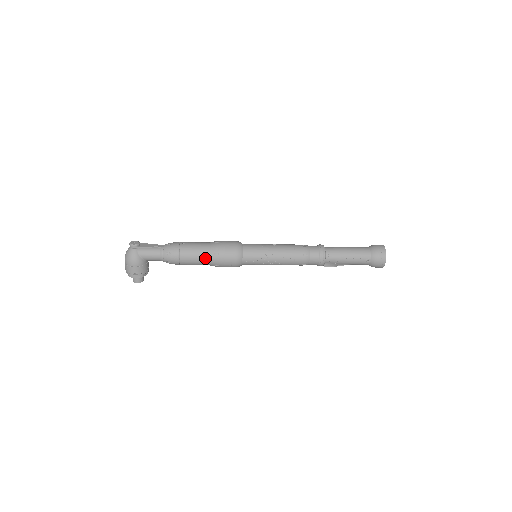
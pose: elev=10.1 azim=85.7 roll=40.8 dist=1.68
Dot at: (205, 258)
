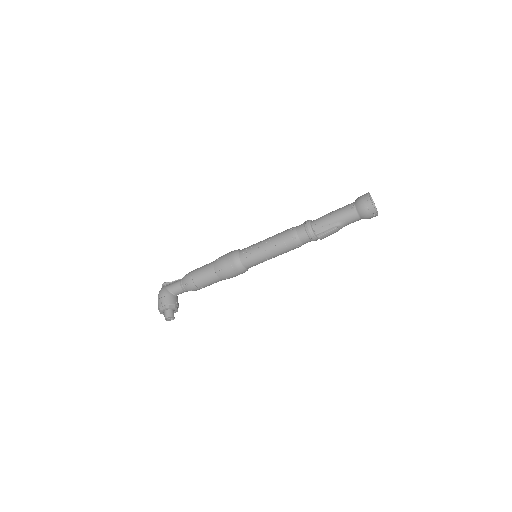
Dot at: (210, 267)
